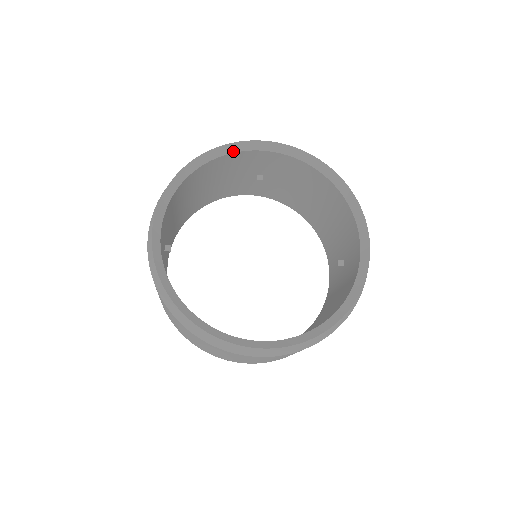
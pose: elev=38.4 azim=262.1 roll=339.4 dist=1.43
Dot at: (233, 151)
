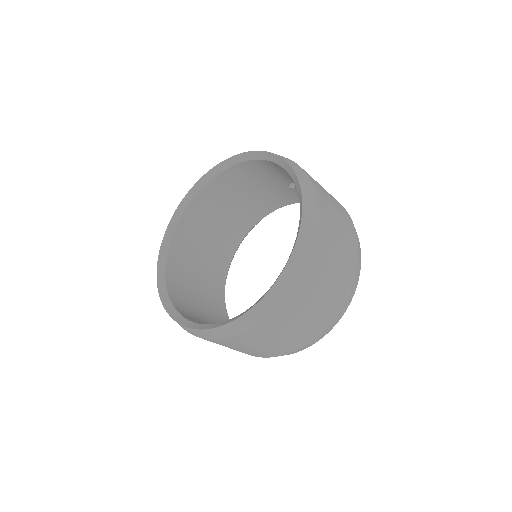
Dot at: (244, 160)
